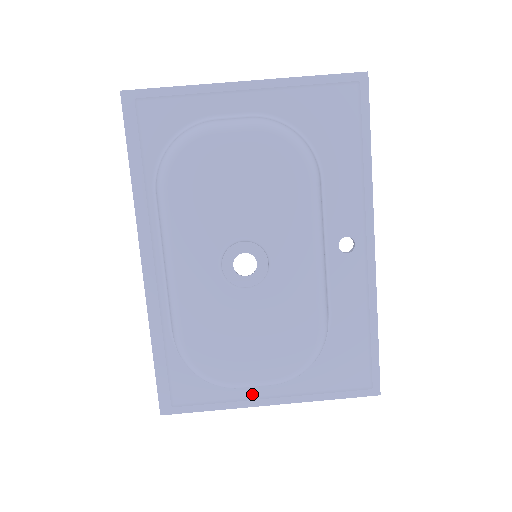
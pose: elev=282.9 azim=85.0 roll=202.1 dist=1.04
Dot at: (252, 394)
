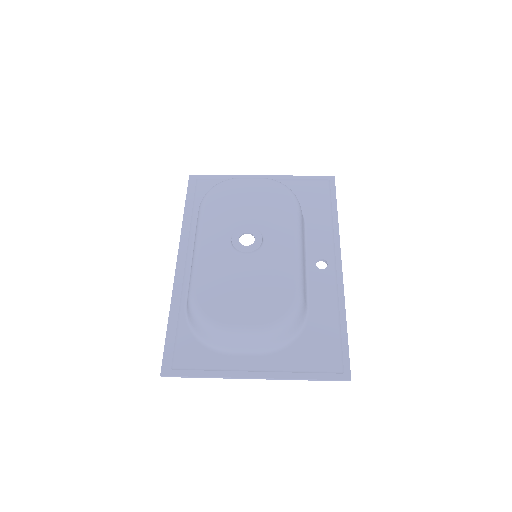
Dot at: (240, 367)
